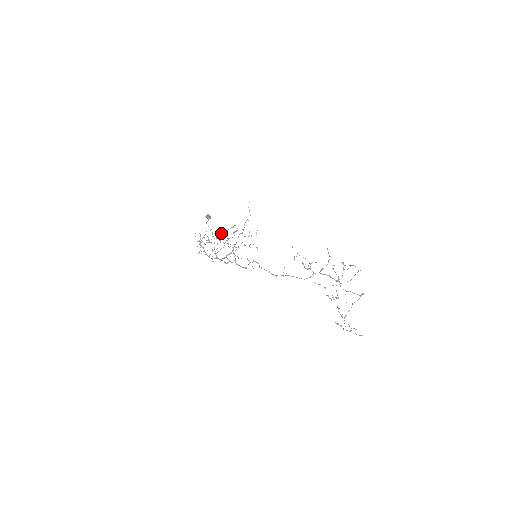
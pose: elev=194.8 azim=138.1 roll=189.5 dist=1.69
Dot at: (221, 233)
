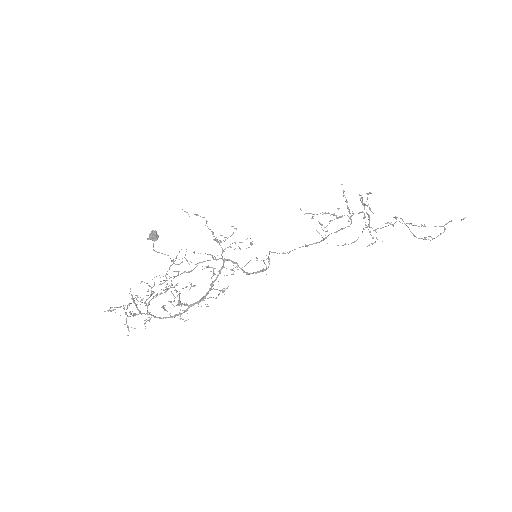
Dot at: occluded
